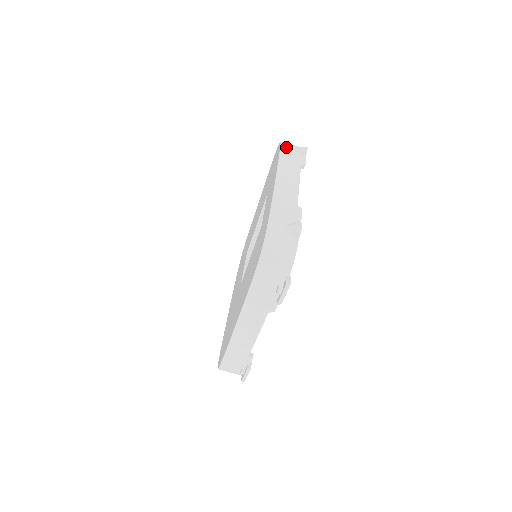
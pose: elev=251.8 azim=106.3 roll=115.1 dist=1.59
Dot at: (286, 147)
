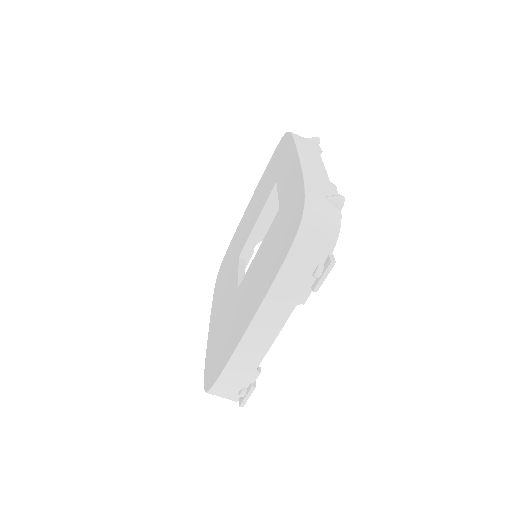
Dot at: (297, 135)
